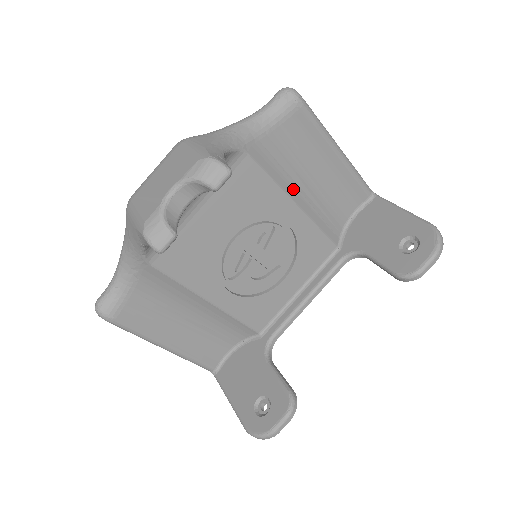
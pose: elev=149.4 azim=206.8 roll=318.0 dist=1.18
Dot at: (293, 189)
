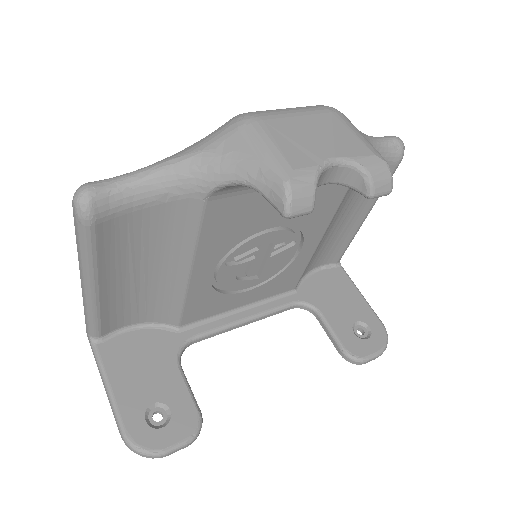
Dot at: (331, 222)
